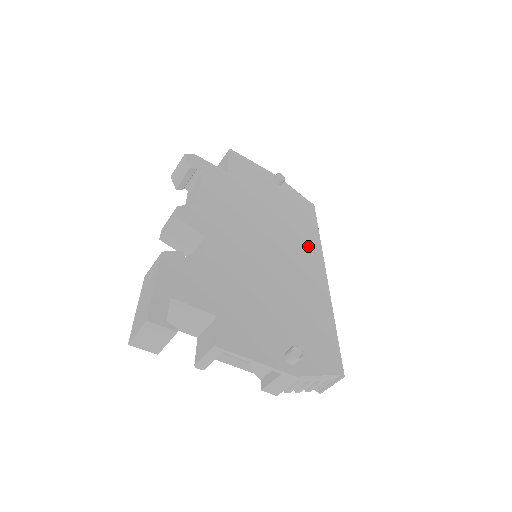
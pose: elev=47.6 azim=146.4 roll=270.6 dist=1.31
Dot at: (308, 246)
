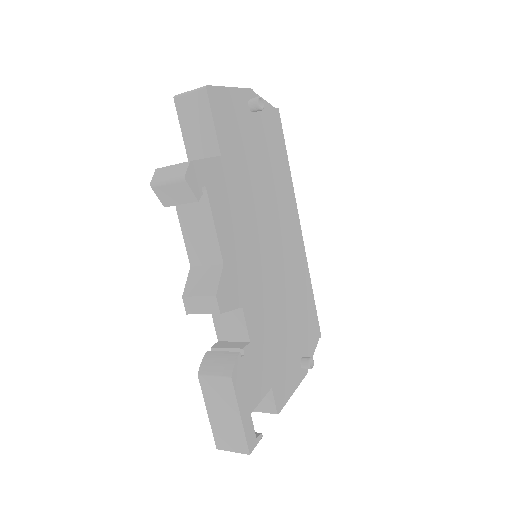
Dot at: (288, 203)
